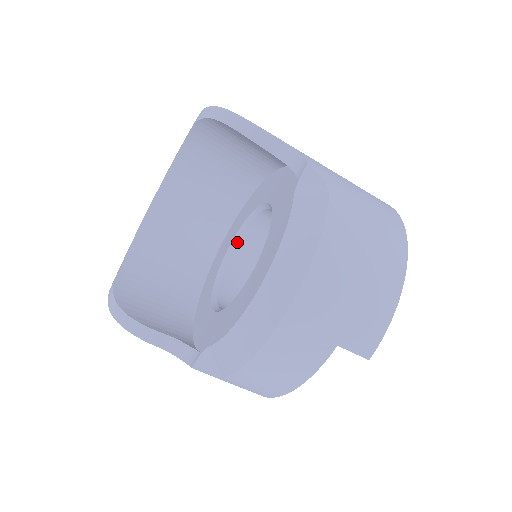
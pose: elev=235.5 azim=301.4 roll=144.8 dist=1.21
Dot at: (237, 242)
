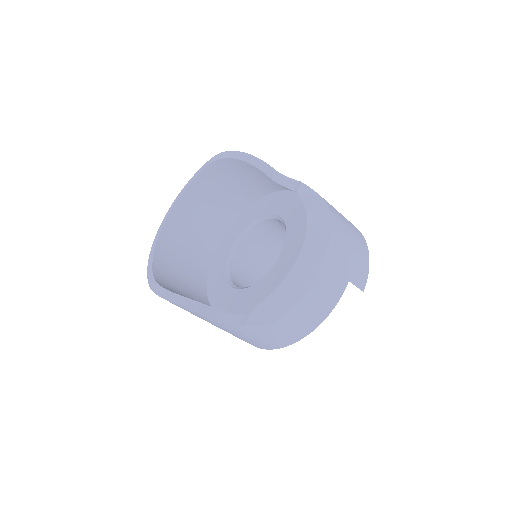
Dot at: (234, 252)
